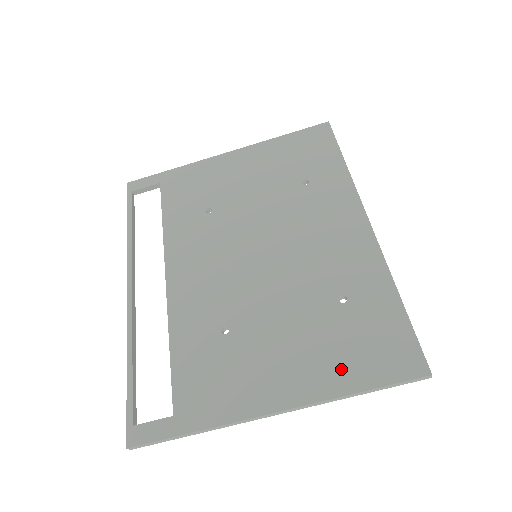
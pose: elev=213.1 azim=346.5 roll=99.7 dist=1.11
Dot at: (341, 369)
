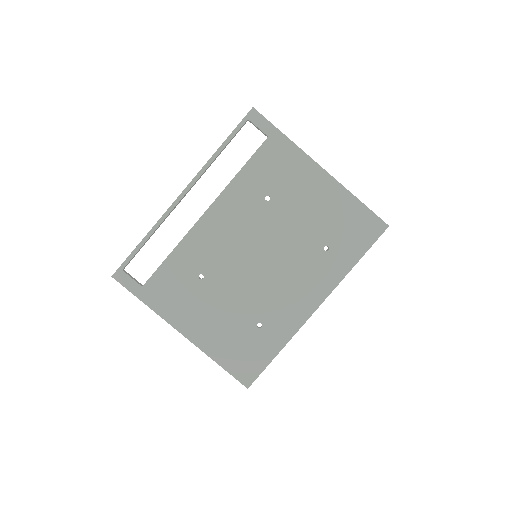
Dot at: (223, 349)
